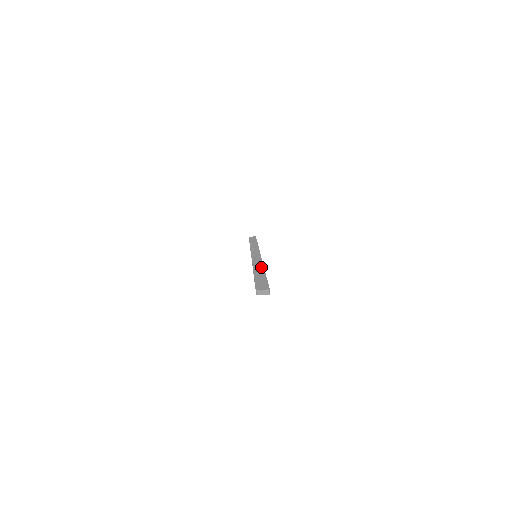
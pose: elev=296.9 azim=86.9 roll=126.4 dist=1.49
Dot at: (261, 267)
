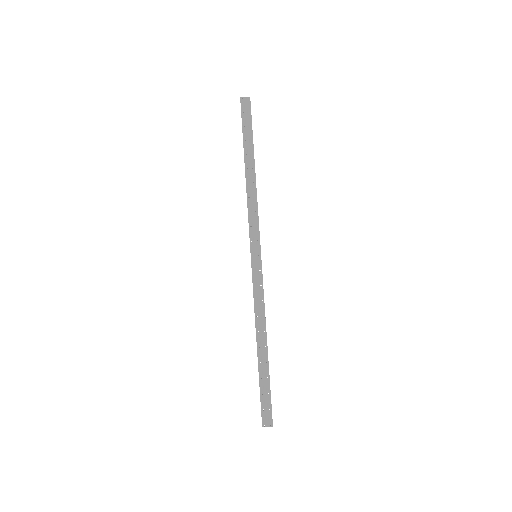
Dot at: (264, 334)
